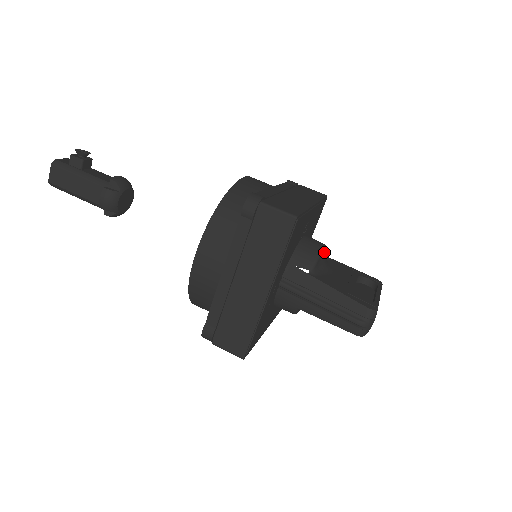
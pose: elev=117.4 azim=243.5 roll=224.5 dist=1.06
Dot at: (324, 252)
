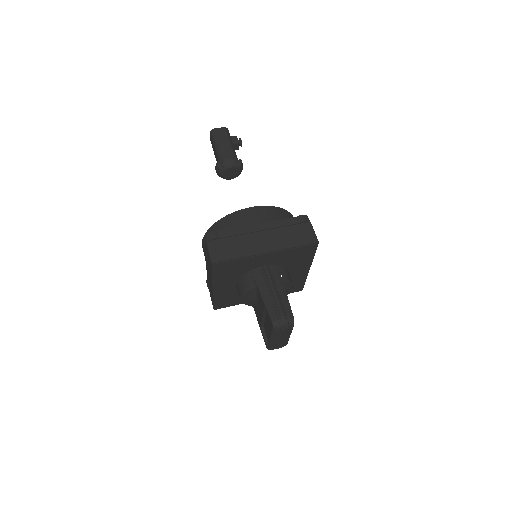
Dot at: (288, 291)
